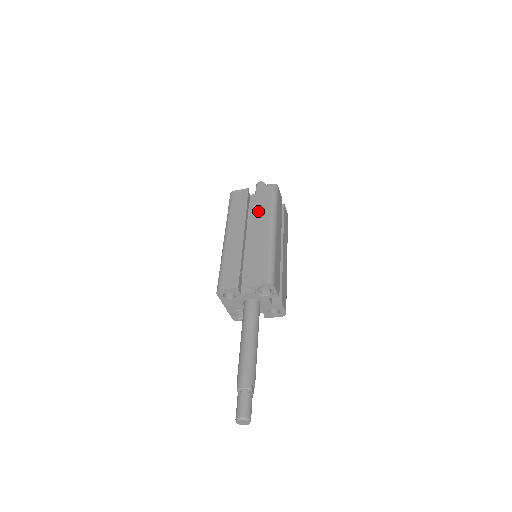
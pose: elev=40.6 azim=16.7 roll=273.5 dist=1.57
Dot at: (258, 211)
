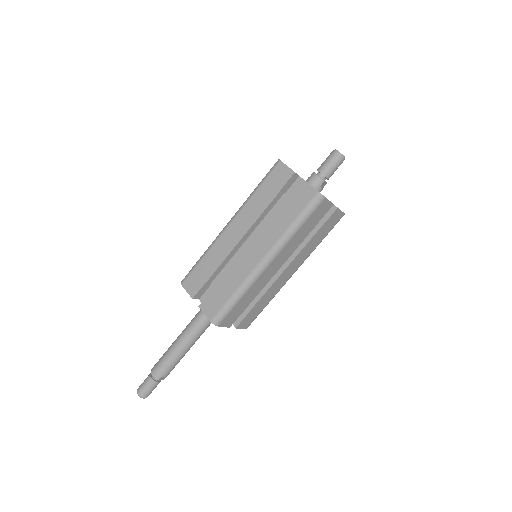
Dot at: (274, 221)
